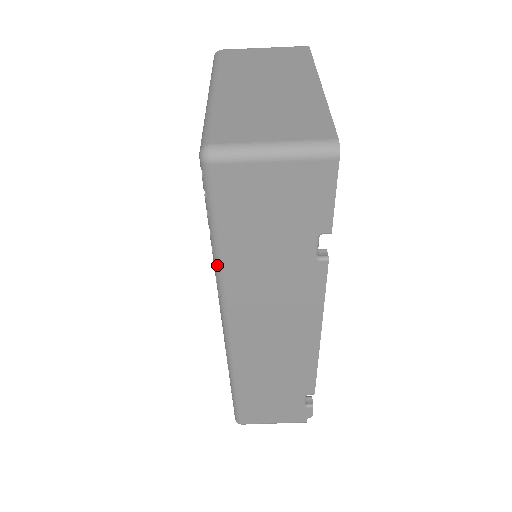
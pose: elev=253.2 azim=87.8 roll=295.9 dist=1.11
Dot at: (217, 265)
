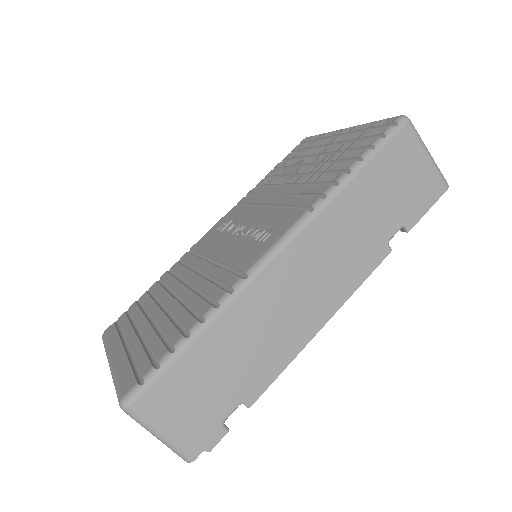
Dot at: (341, 184)
